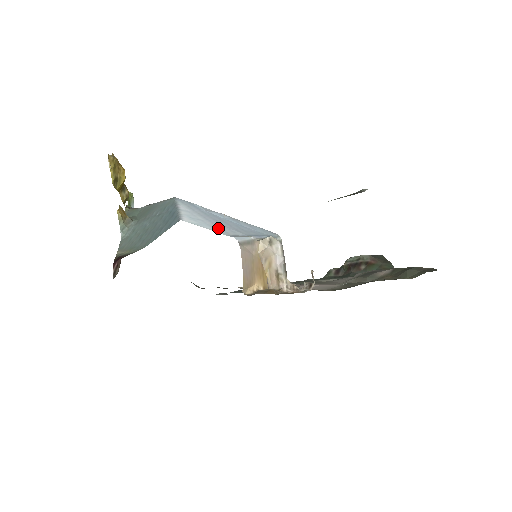
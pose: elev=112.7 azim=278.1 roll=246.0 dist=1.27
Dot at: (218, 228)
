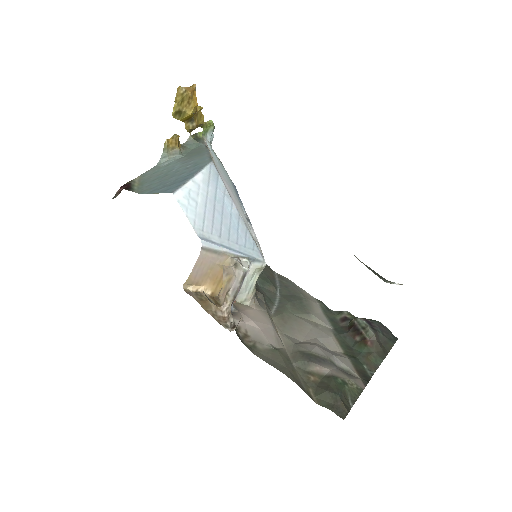
Dot at: (201, 221)
